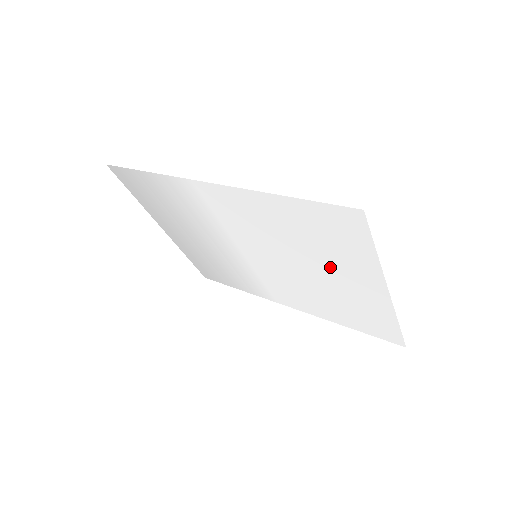
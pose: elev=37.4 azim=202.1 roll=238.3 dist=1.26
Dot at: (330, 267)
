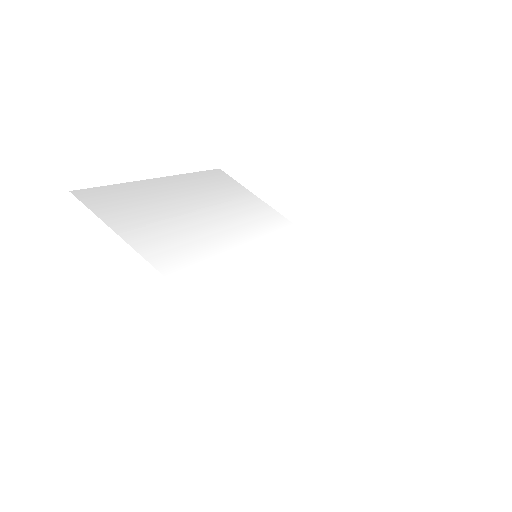
Dot at: (321, 322)
